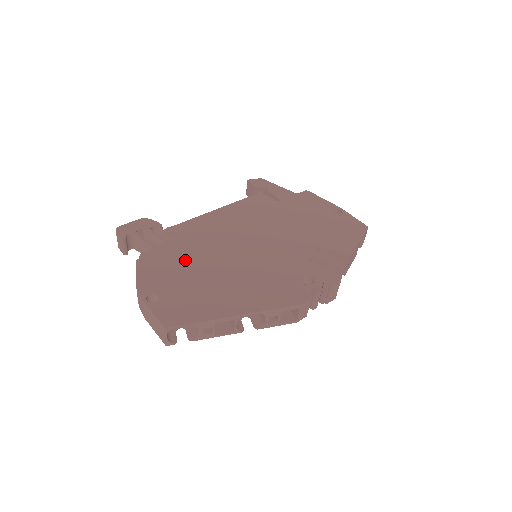
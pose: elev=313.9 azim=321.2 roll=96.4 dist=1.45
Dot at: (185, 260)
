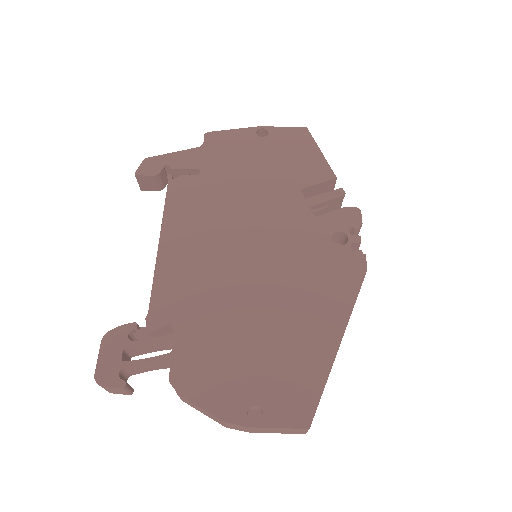
Dot at: (219, 337)
